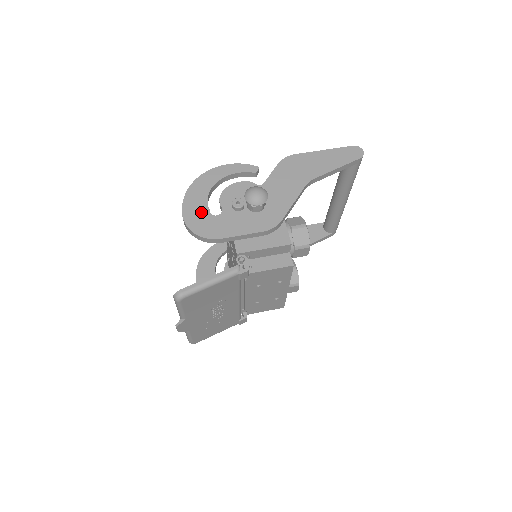
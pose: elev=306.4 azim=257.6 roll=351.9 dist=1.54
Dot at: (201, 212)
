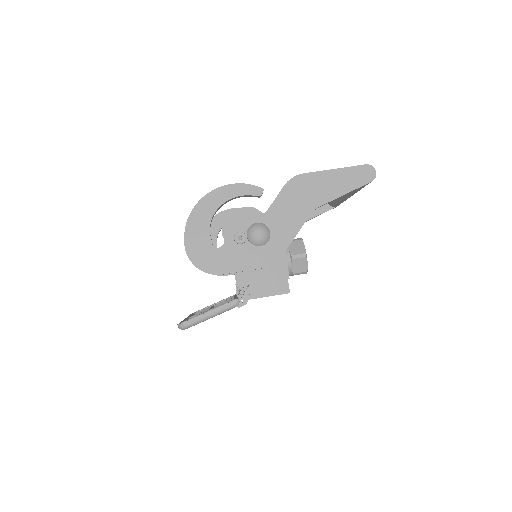
Dot at: (203, 243)
